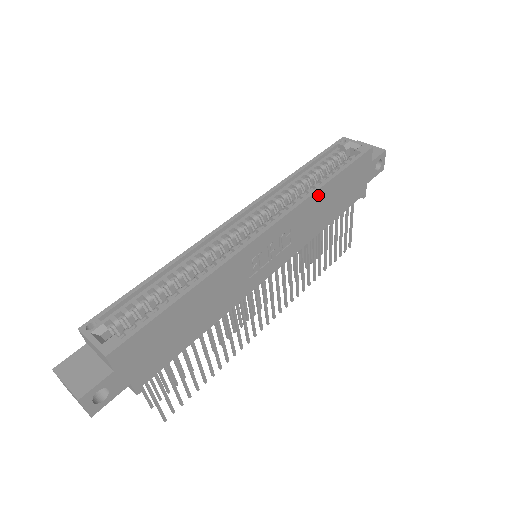
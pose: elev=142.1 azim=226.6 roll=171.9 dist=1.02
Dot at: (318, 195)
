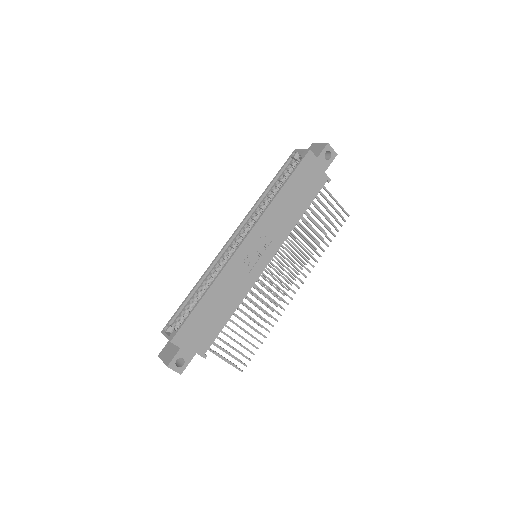
Dot at: (276, 203)
